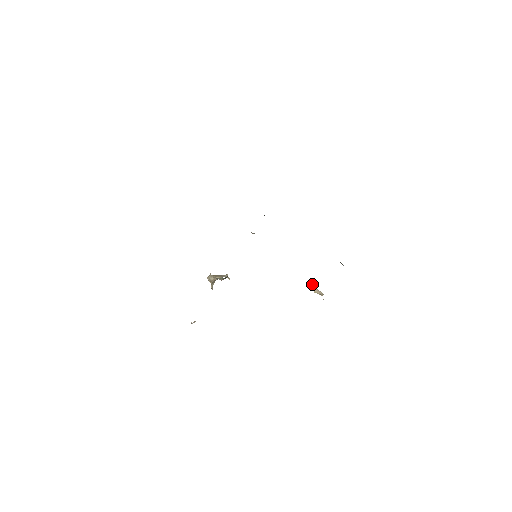
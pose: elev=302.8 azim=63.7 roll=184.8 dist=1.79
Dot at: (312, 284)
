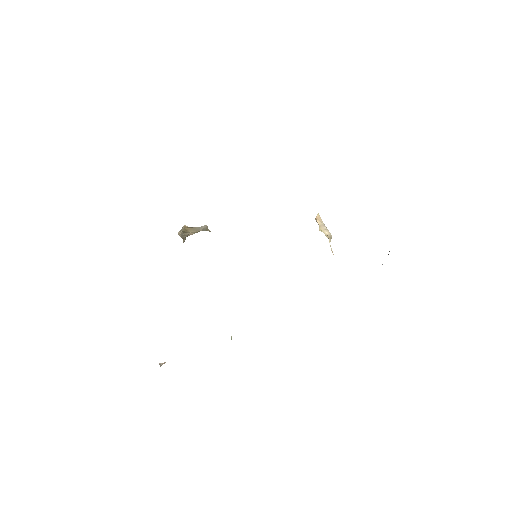
Dot at: (318, 215)
